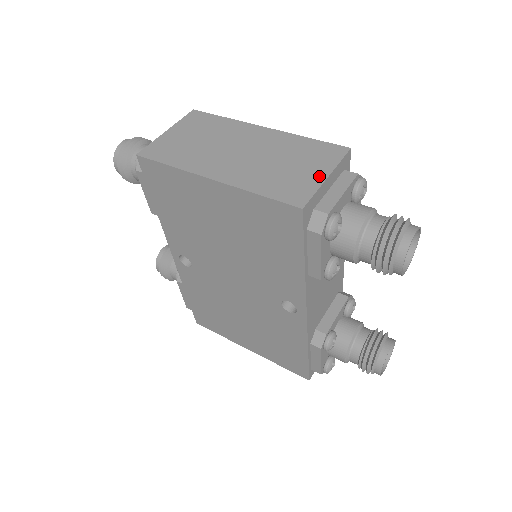
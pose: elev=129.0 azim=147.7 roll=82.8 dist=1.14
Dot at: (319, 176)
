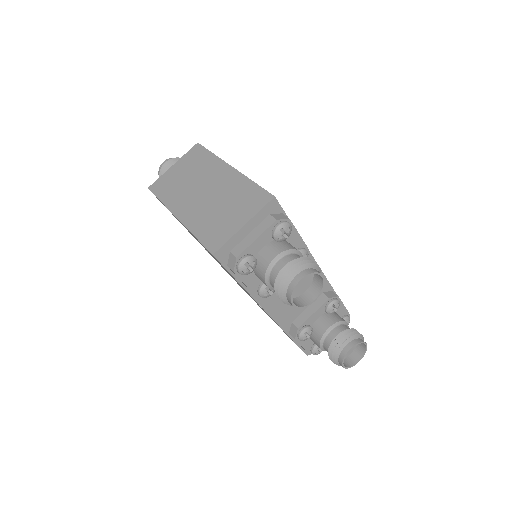
Dot at: (238, 224)
